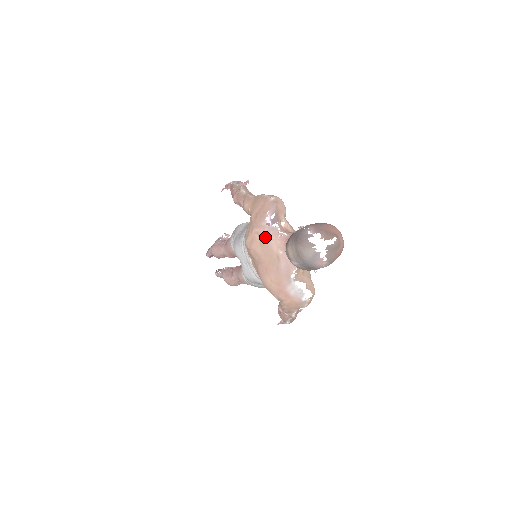
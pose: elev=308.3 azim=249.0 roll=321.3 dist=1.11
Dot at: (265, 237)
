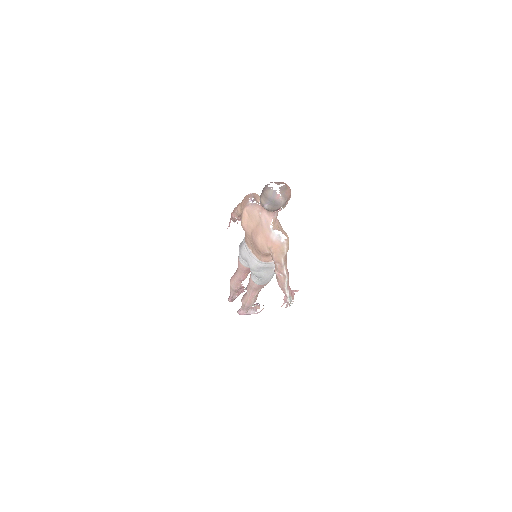
Dot at: (250, 210)
